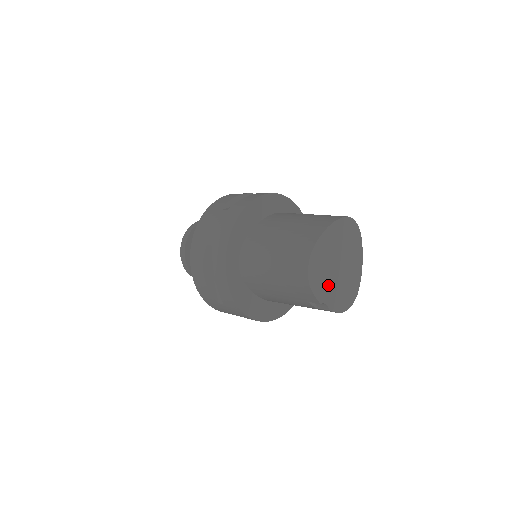
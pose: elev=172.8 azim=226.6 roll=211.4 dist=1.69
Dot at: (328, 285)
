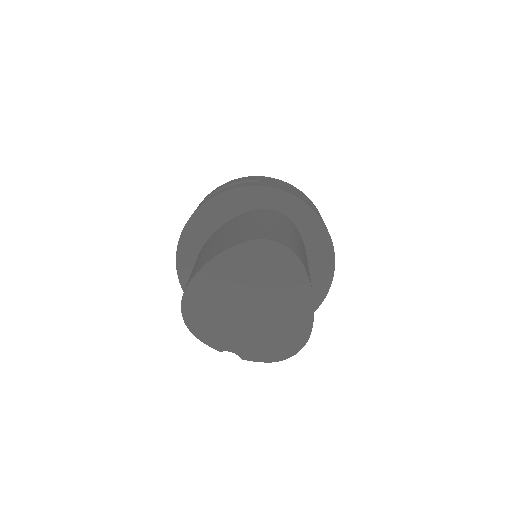
Dot at: (231, 330)
